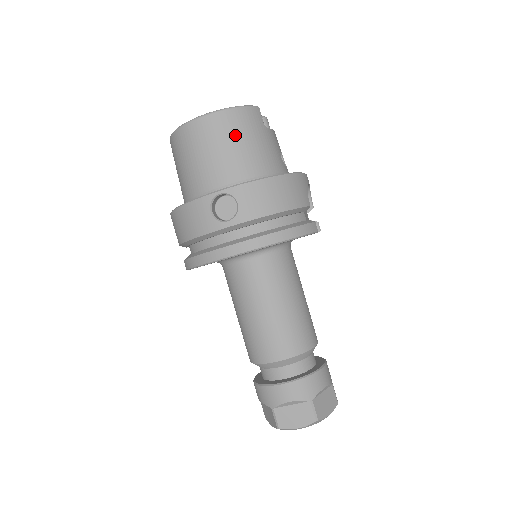
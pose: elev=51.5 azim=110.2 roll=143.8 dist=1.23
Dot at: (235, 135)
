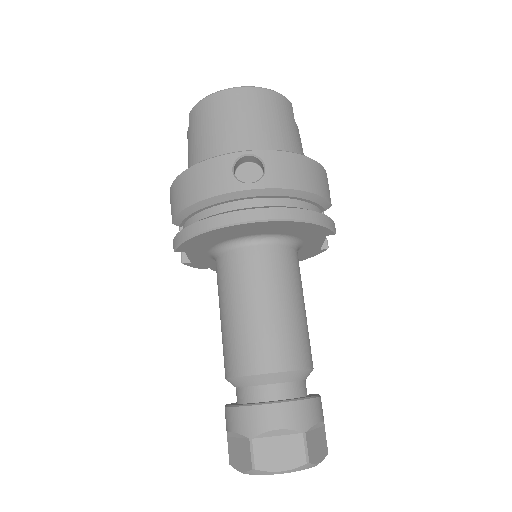
Dot at: (269, 113)
